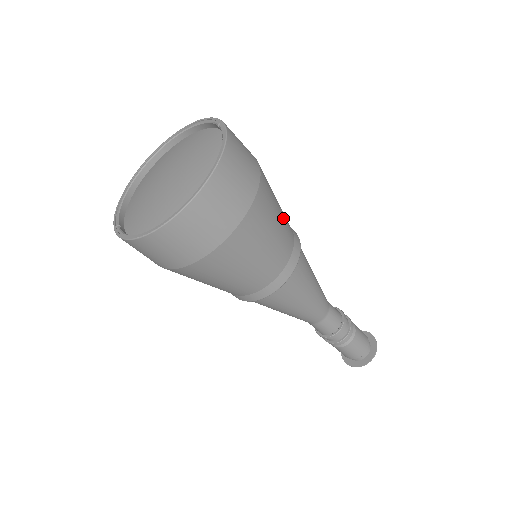
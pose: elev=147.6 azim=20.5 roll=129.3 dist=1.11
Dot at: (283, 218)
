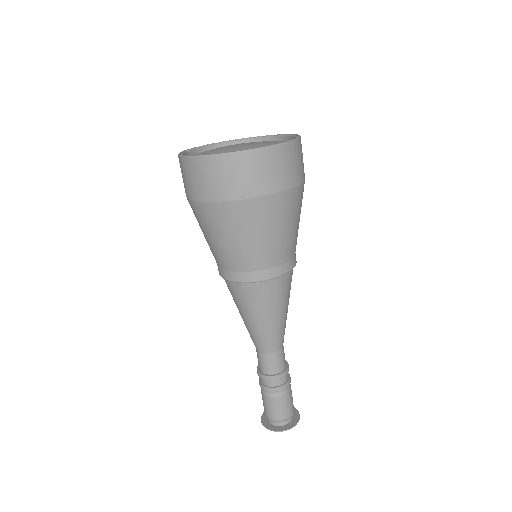
Dot at: (287, 238)
